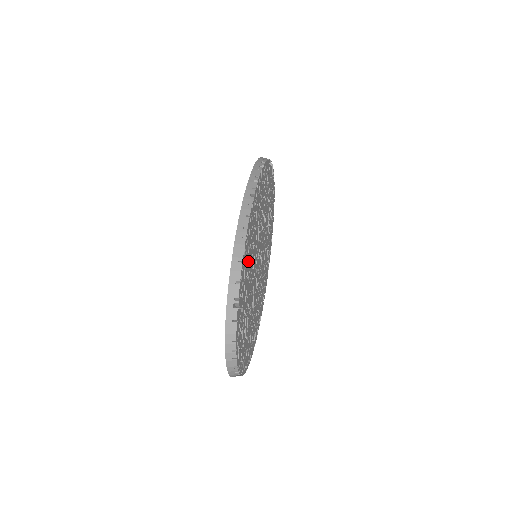
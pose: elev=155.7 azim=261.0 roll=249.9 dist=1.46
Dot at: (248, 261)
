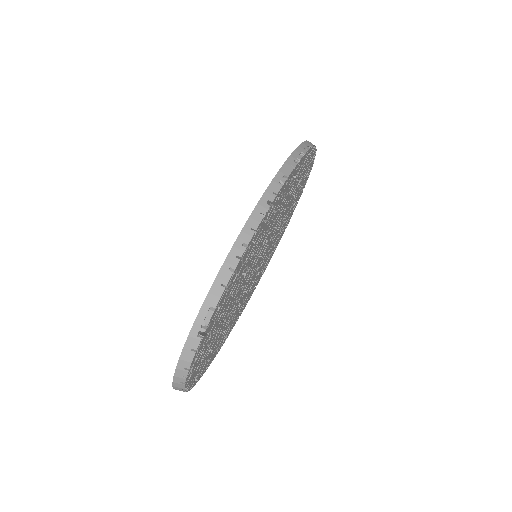
Dot at: (237, 277)
